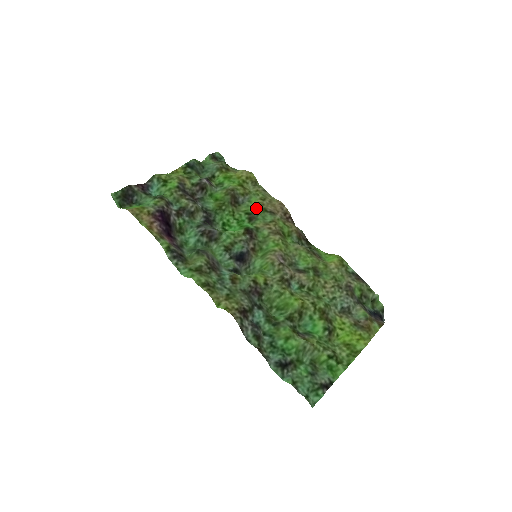
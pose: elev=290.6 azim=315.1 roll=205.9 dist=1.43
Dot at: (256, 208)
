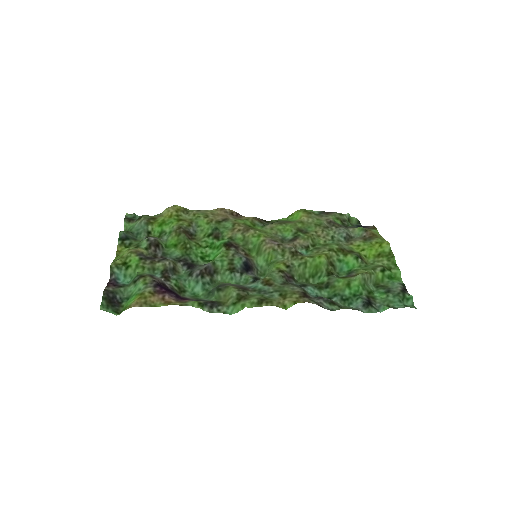
Dot at: (211, 226)
